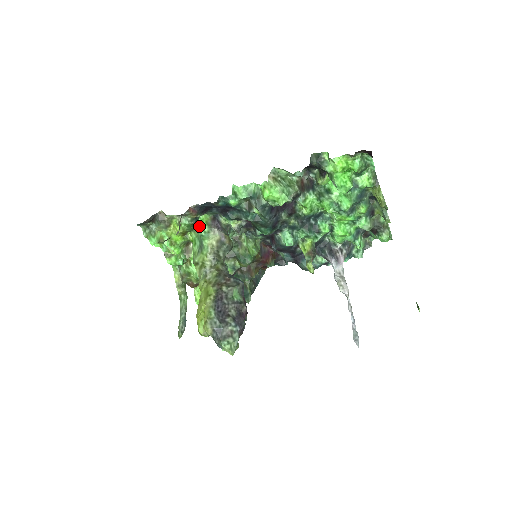
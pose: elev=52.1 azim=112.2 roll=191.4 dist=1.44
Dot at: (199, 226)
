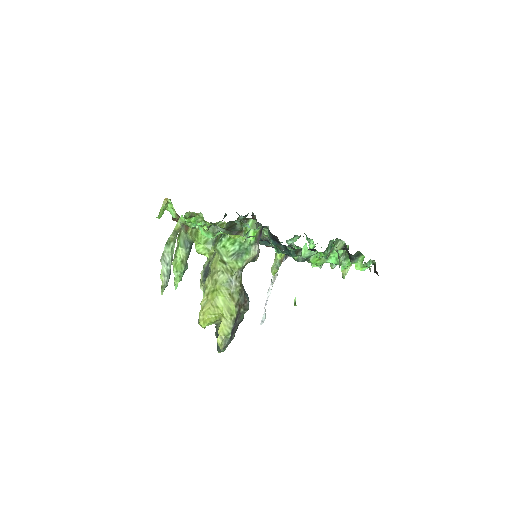
Dot at: occluded
